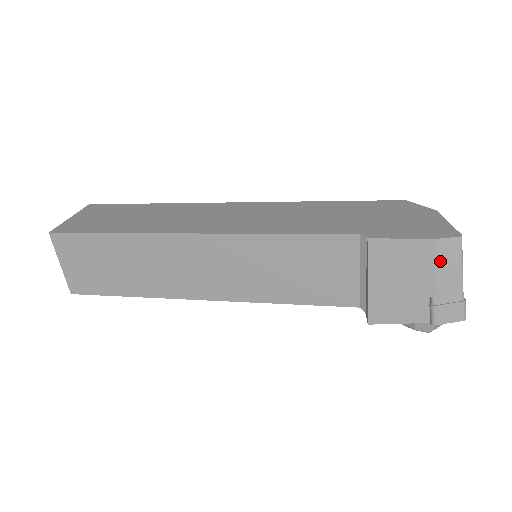
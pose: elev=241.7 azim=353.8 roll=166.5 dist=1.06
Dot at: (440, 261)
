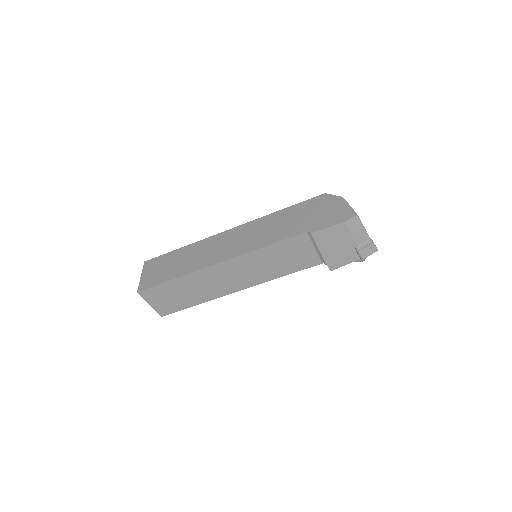
Dot at: (351, 230)
